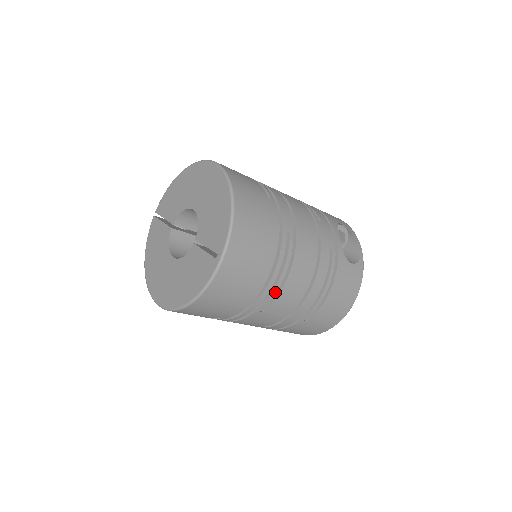
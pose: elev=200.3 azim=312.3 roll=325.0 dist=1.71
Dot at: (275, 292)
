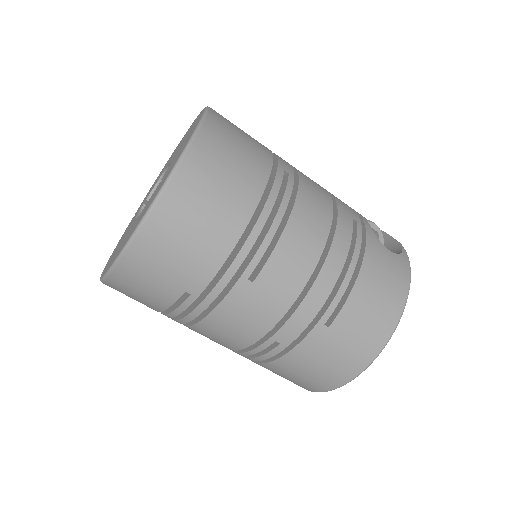
Dot at: (268, 242)
